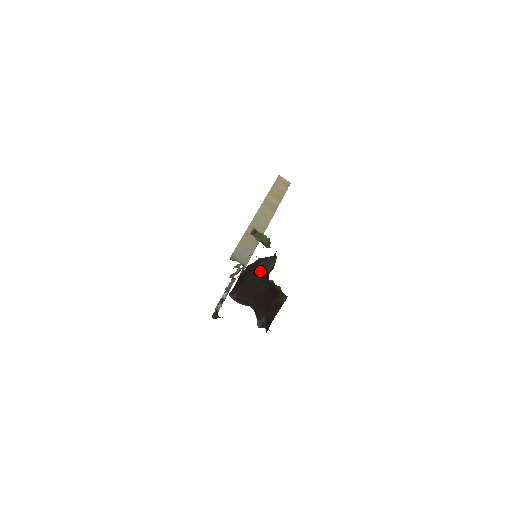
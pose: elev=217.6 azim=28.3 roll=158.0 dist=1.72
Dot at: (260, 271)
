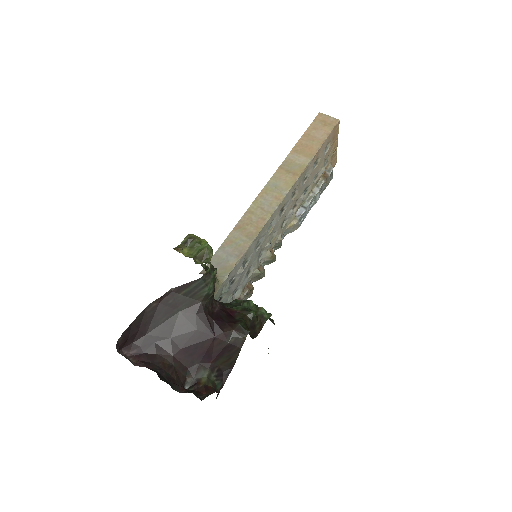
Dot at: (182, 305)
